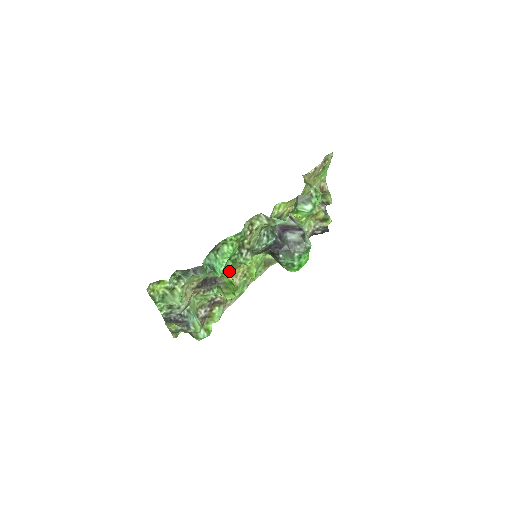
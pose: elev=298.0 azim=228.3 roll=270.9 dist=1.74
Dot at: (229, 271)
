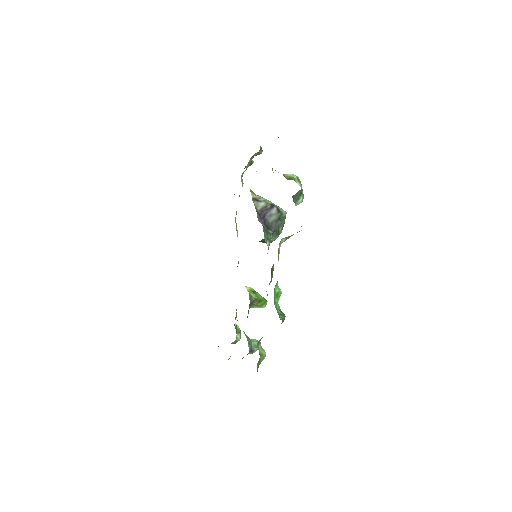
Dot at: occluded
